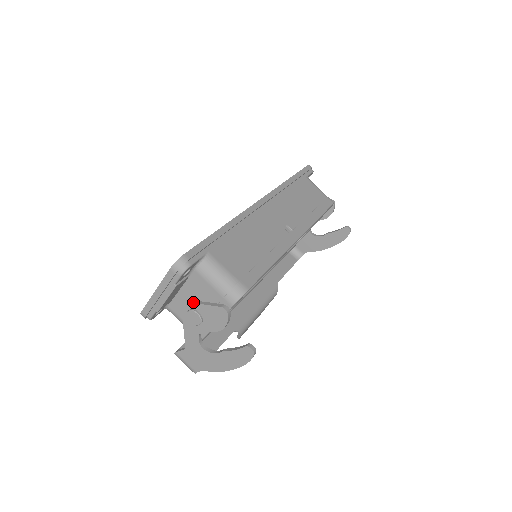
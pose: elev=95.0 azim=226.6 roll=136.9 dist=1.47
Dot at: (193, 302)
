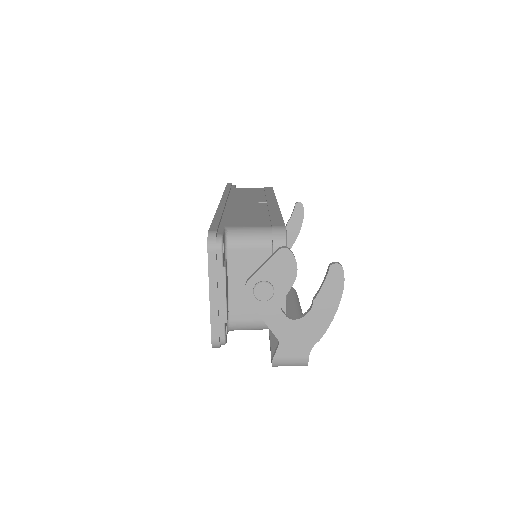
Dot at: (251, 276)
